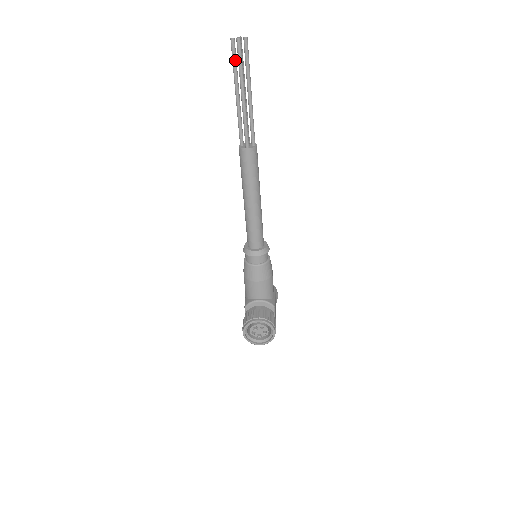
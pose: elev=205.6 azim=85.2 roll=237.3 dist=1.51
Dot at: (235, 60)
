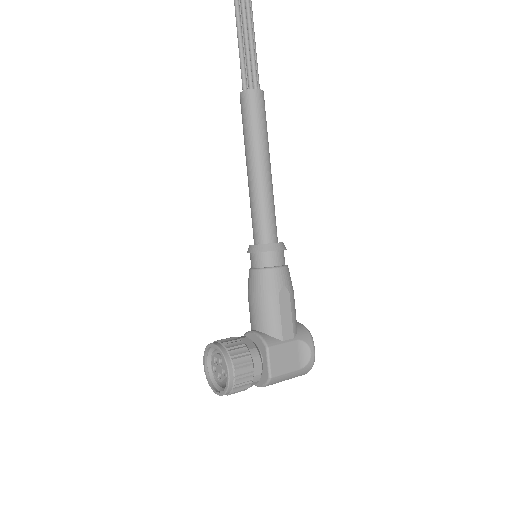
Dot at: out of frame
